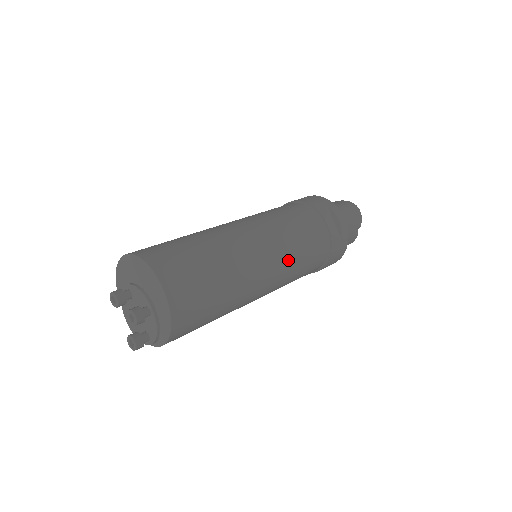
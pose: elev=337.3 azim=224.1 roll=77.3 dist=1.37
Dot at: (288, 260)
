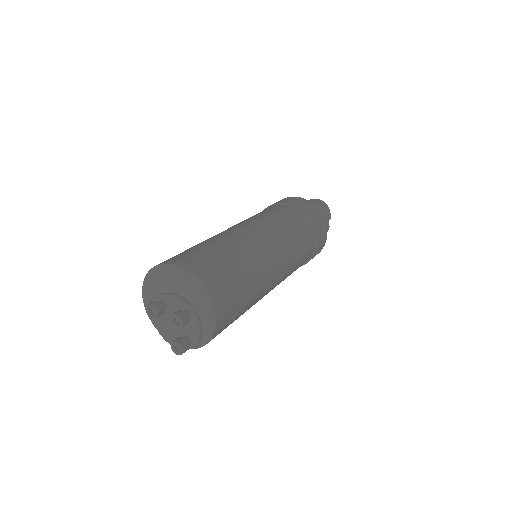
Dot at: (289, 251)
